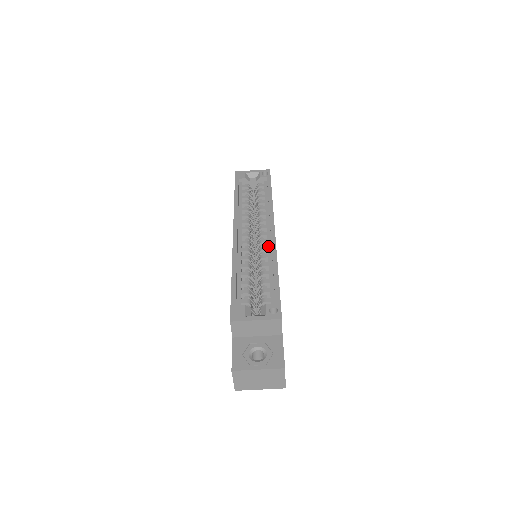
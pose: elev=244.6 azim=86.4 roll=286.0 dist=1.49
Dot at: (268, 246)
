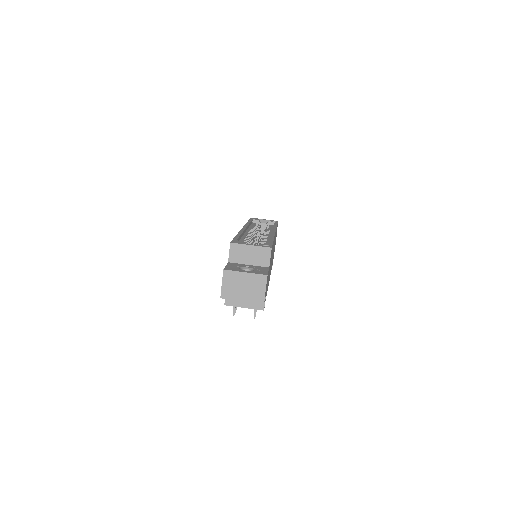
Dot at: (268, 237)
